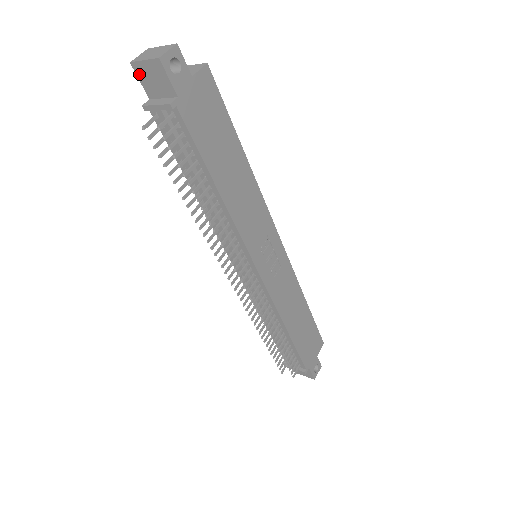
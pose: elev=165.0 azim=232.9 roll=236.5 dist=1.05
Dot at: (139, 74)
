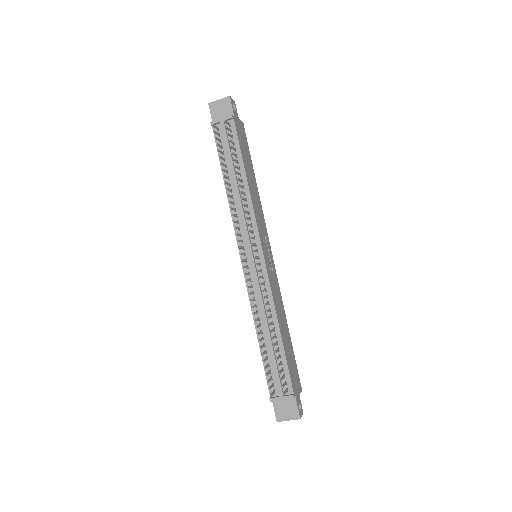
Dot at: (212, 109)
